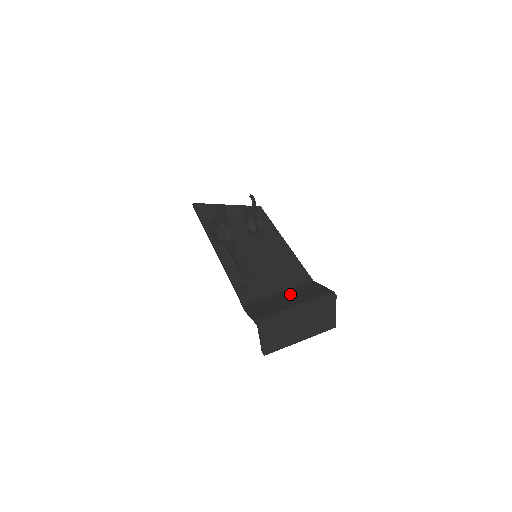
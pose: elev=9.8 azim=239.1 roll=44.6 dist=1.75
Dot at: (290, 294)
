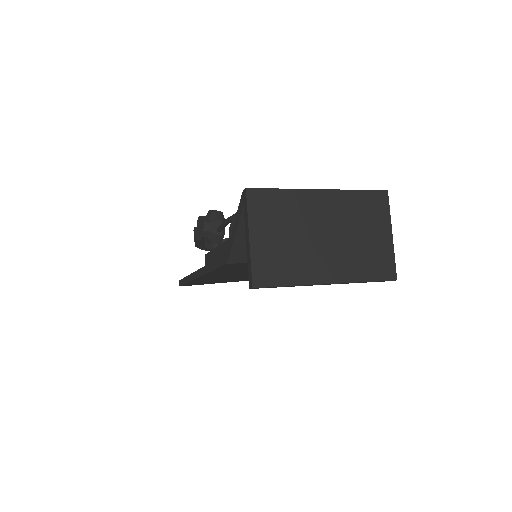
Dot at: occluded
